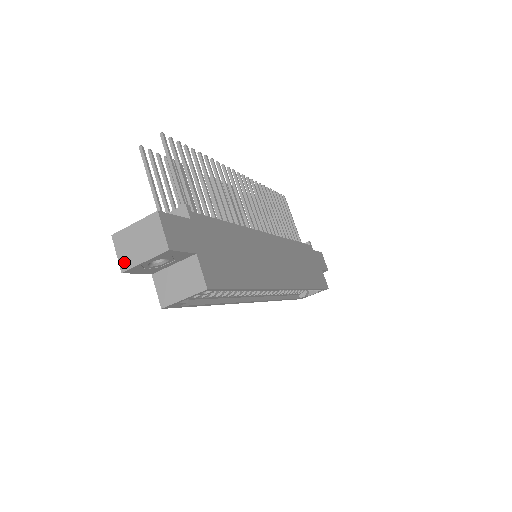
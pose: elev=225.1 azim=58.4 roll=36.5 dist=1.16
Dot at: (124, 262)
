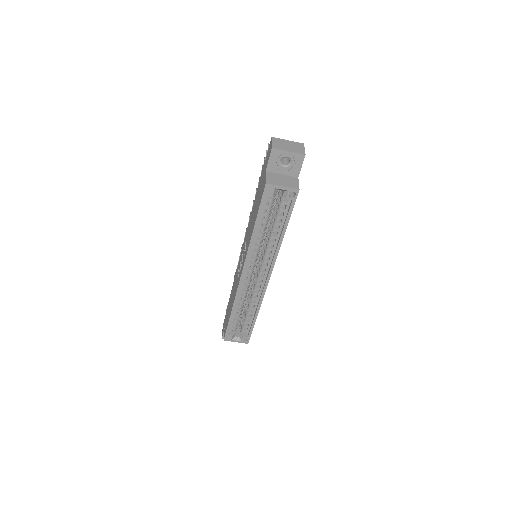
Dot at: (276, 146)
